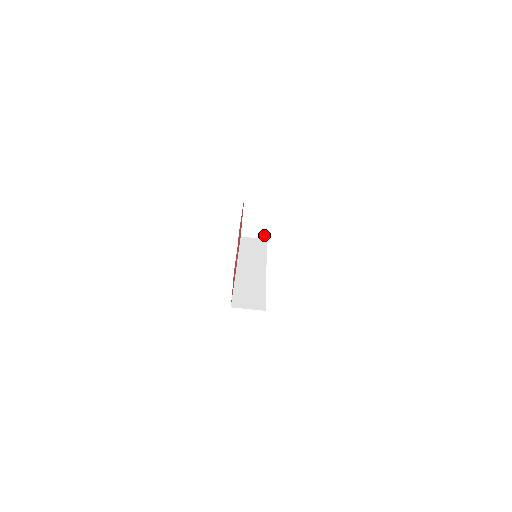
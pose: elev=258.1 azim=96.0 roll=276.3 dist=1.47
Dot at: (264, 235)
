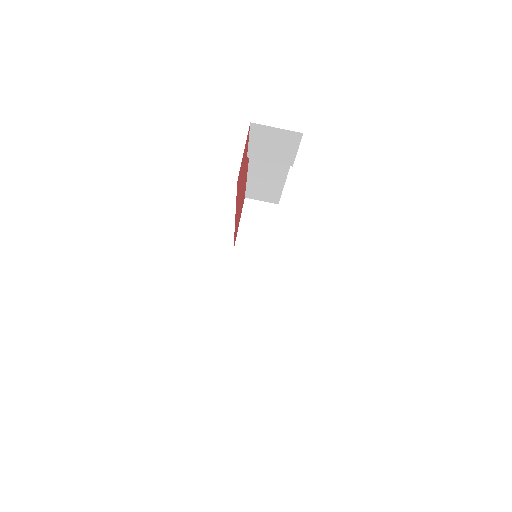
Dot at: (265, 251)
